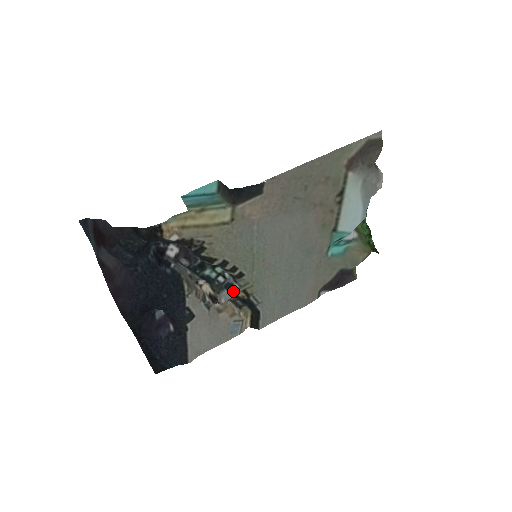
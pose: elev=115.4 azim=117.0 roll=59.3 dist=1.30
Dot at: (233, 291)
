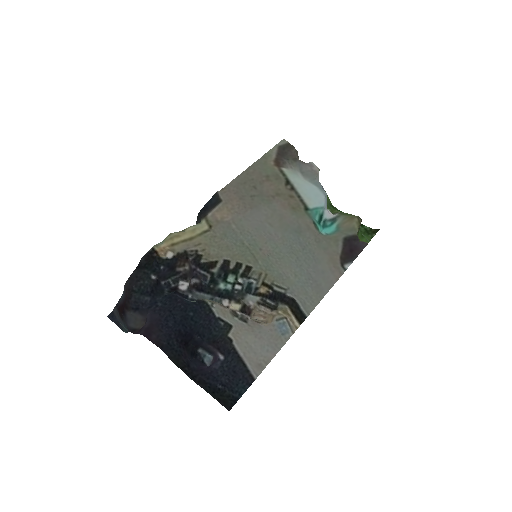
Dot at: (255, 292)
